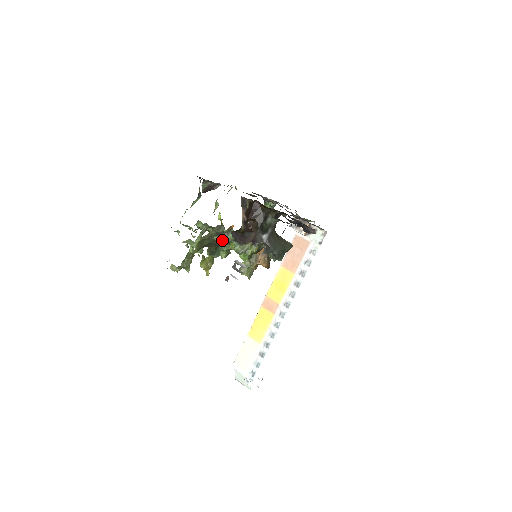
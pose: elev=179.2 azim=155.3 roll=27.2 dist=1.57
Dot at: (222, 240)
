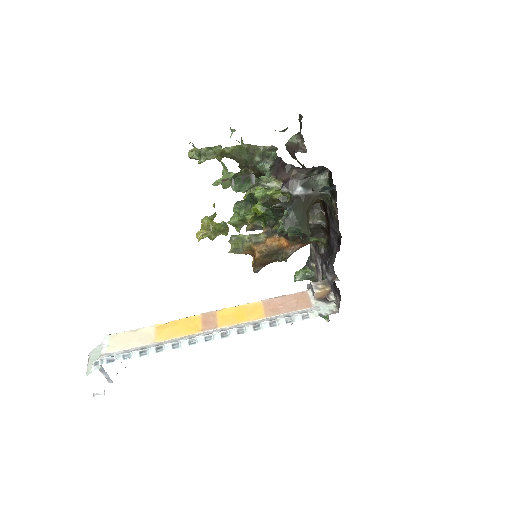
Dot at: occluded
